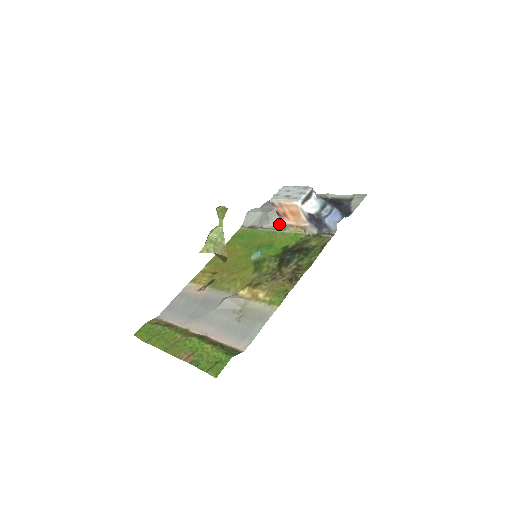
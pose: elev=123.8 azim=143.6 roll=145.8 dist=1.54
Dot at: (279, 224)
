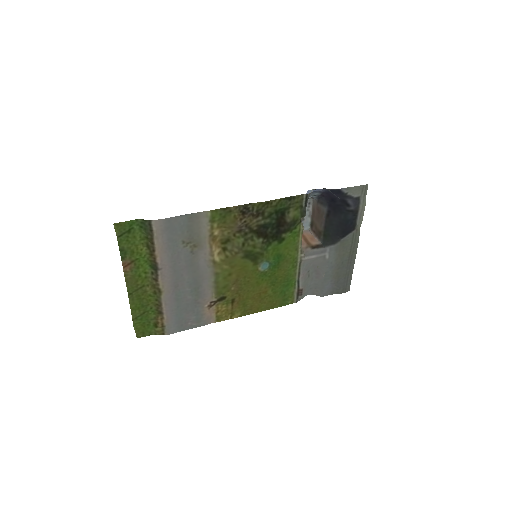
Dot at: (309, 262)
